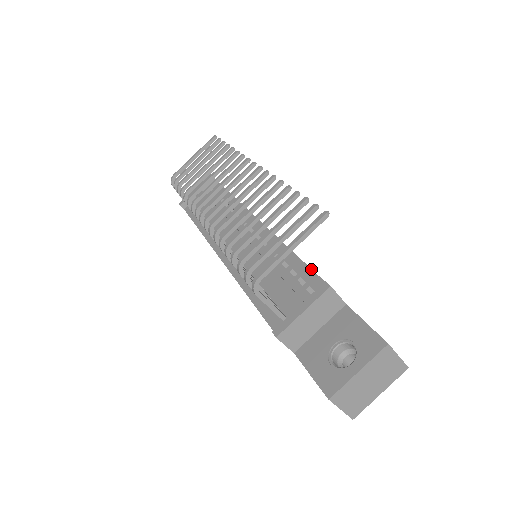
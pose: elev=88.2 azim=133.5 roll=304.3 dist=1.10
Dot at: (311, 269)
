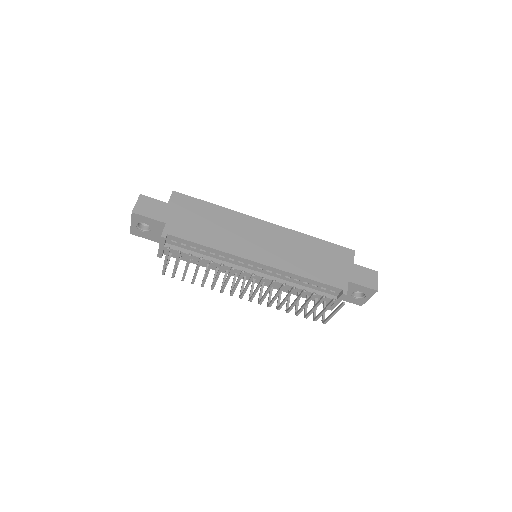
Dot at: (325, 285)
